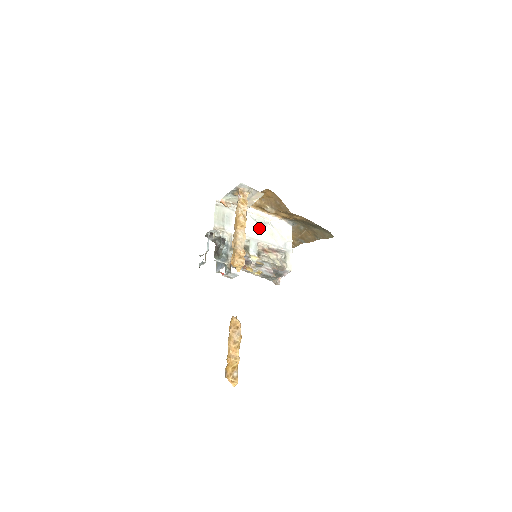
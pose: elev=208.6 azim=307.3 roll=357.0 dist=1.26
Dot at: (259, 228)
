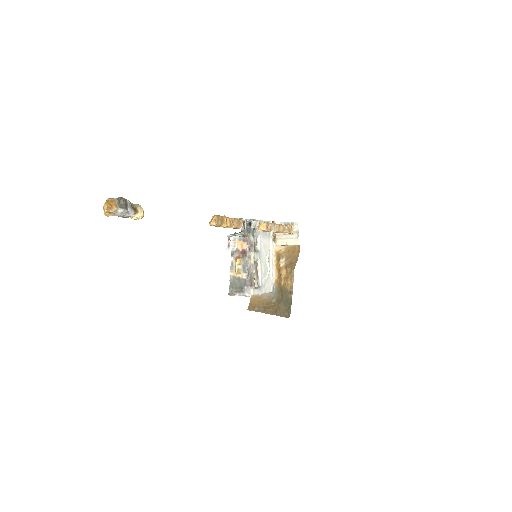
Dot at: (266, 260)
